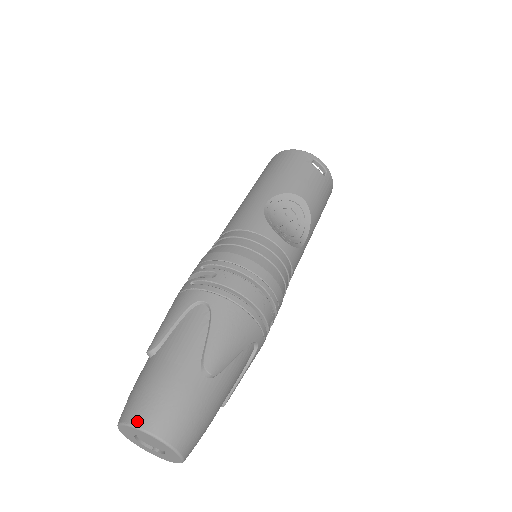
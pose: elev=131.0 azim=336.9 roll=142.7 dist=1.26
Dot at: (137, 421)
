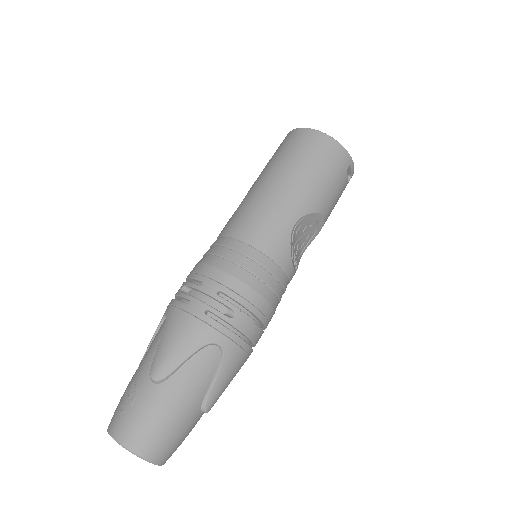
Dot at: (141, 452)
